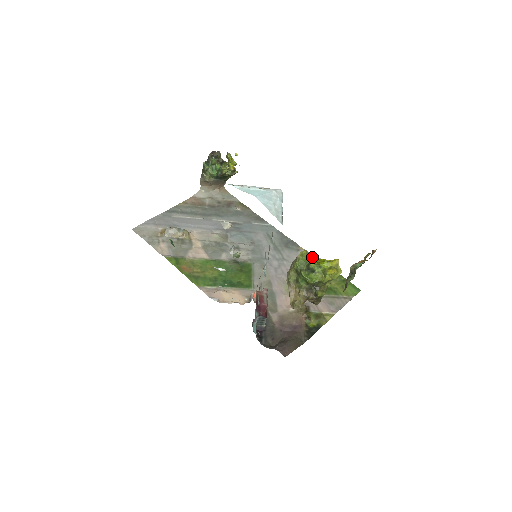
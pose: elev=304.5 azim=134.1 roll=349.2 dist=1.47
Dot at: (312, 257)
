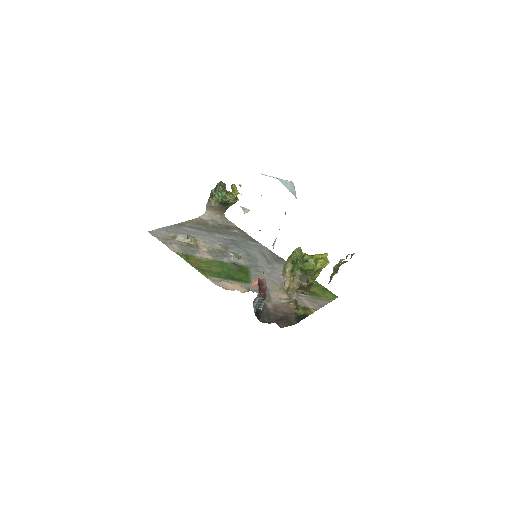
Dot at: occluded
